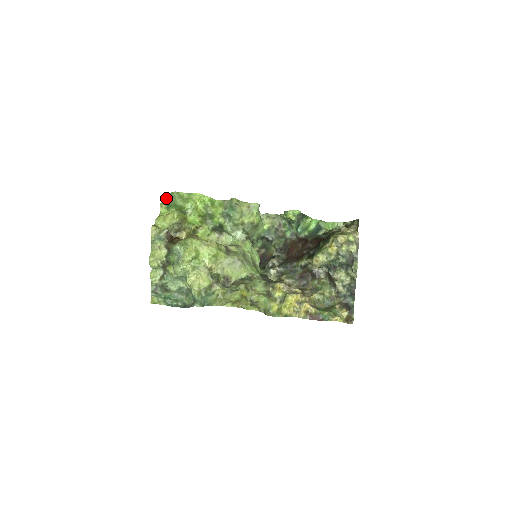
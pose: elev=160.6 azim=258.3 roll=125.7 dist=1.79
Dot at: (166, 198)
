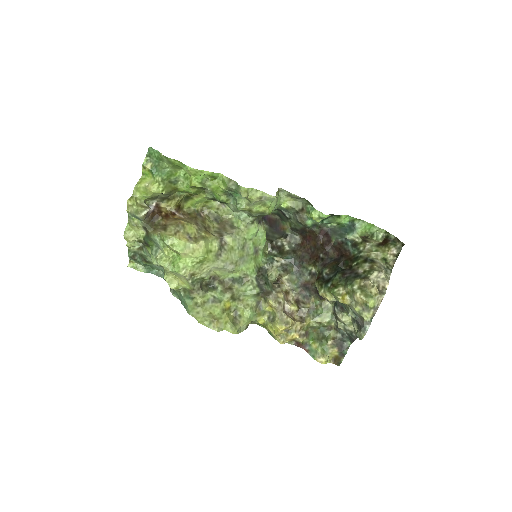
Dot at: (152, 155)
